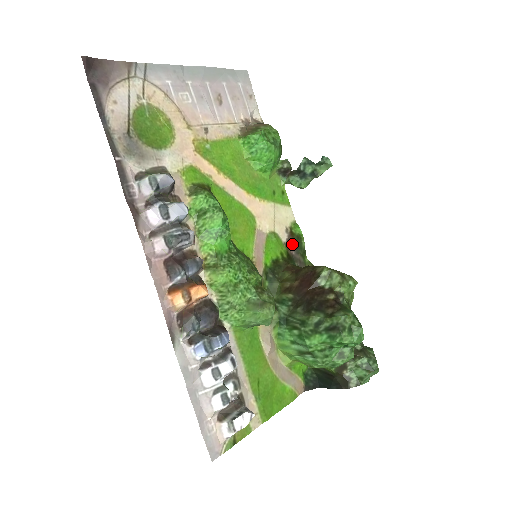
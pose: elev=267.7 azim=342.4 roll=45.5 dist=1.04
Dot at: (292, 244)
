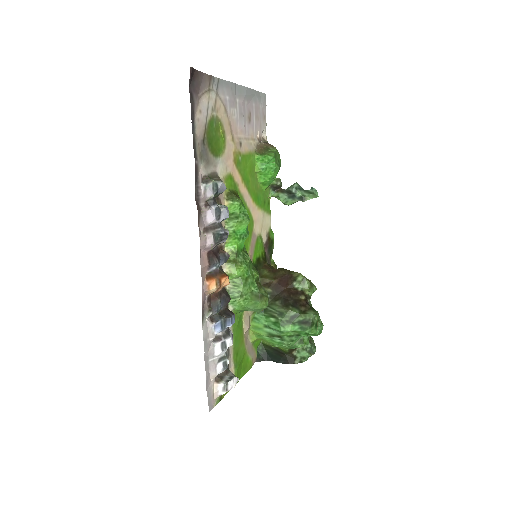
Dot at: (267, 246)
